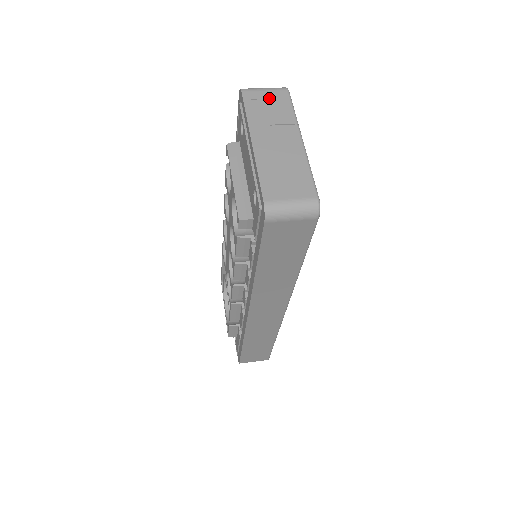
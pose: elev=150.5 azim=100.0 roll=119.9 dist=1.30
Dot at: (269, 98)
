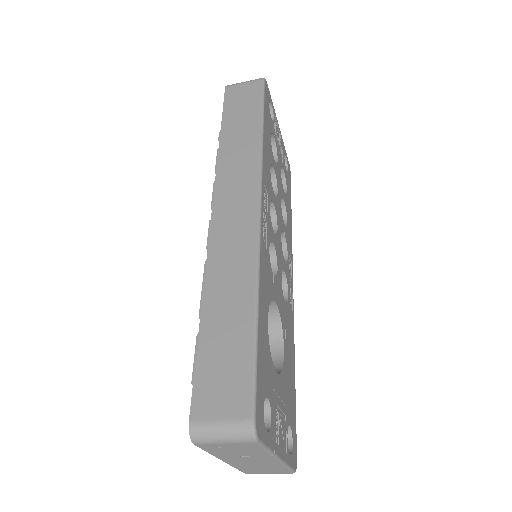
Dot at: occluded
